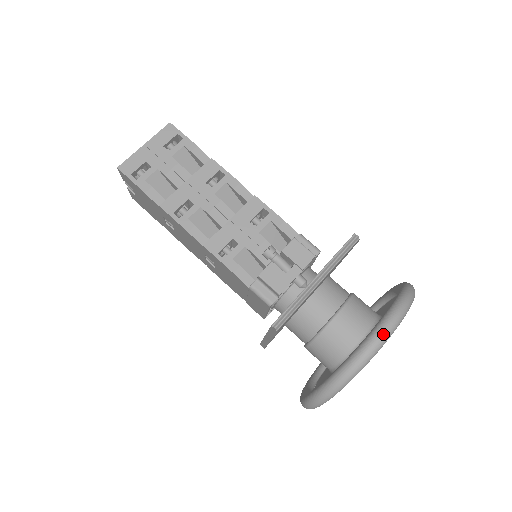
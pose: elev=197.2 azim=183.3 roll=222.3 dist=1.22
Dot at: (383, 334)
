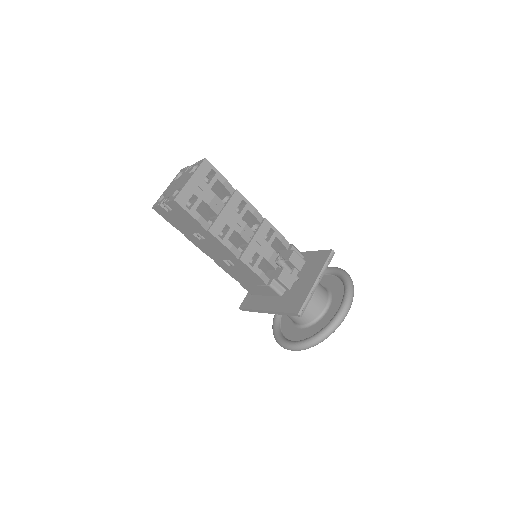
Dot at: (348, 309)
